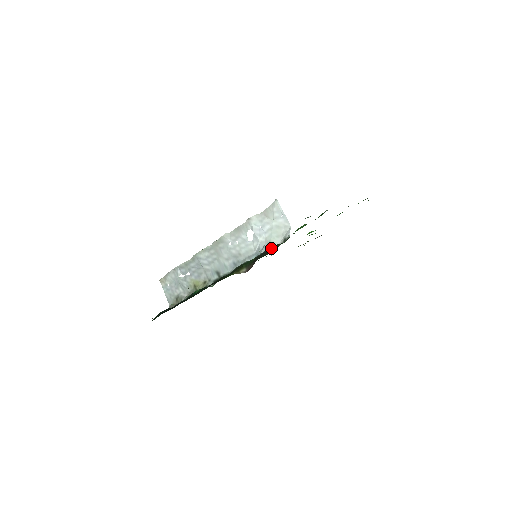
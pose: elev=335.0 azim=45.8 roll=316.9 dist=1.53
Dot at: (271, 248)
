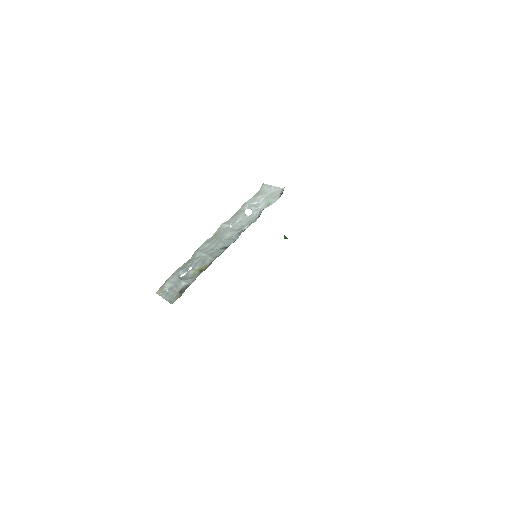
Dot at: occluded
